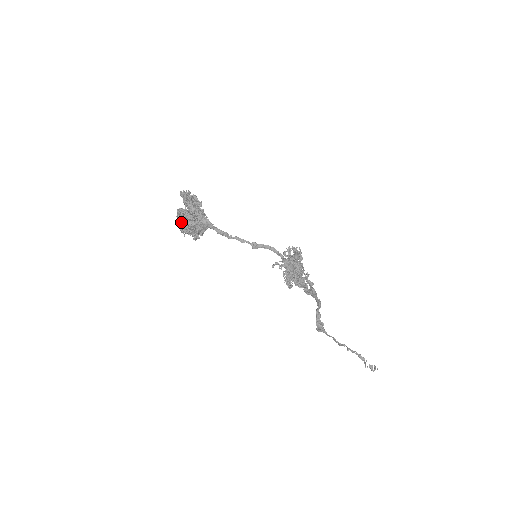
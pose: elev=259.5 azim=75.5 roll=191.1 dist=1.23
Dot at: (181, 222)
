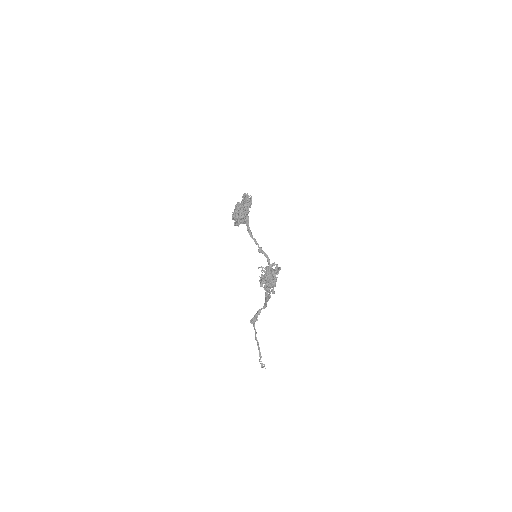
Dot at: (237, 211)
